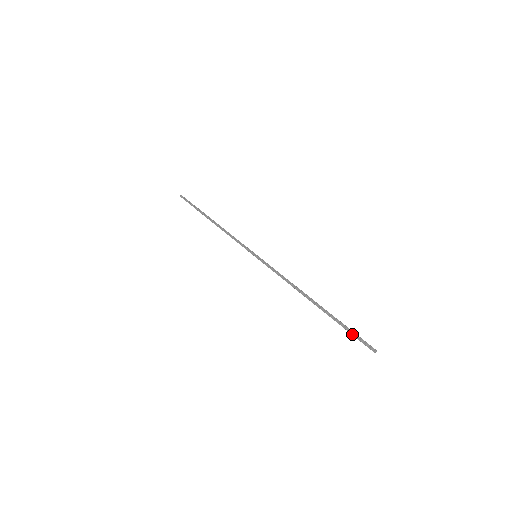
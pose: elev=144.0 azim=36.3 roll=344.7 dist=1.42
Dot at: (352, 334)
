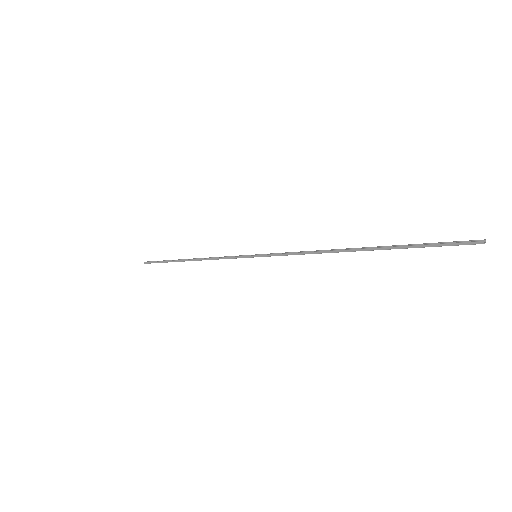
Dot at: (434, 246)
